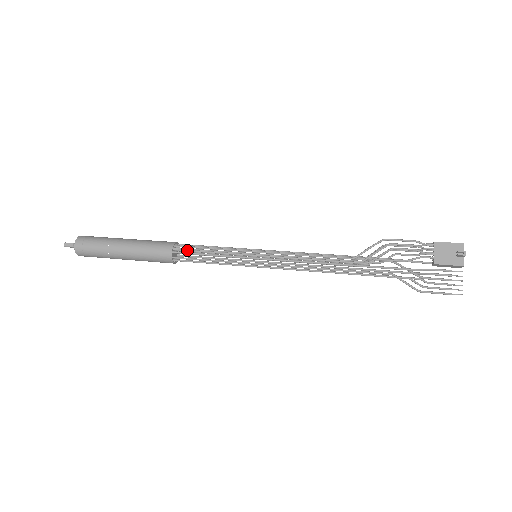
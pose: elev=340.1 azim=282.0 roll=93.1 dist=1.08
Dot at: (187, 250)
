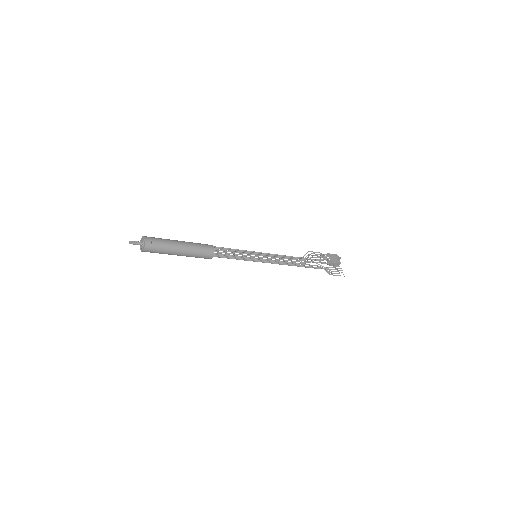
Dot at: (222, 249)
